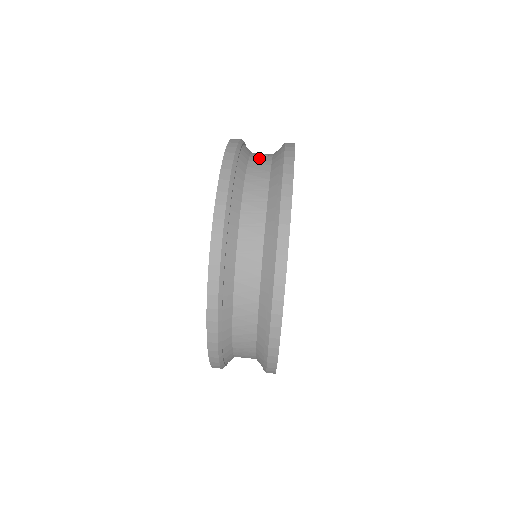
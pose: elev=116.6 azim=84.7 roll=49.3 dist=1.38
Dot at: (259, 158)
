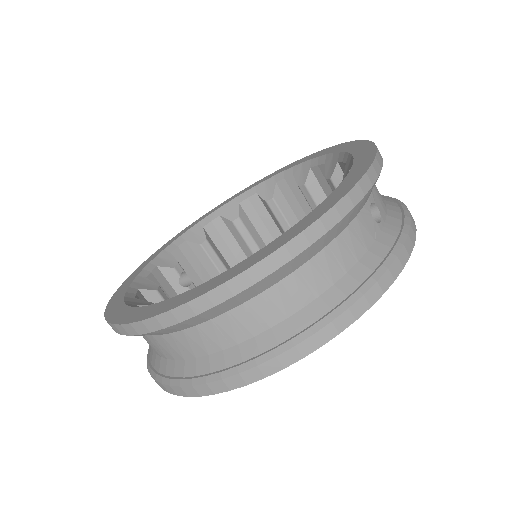
Dot at: (369, 220)
